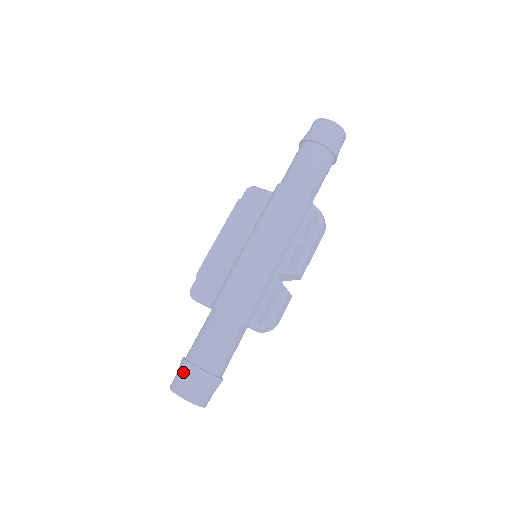
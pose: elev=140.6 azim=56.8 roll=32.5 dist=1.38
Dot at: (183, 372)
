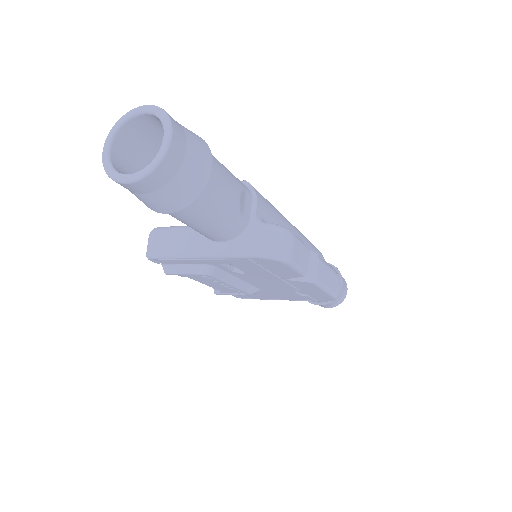
Dot at: occluded
